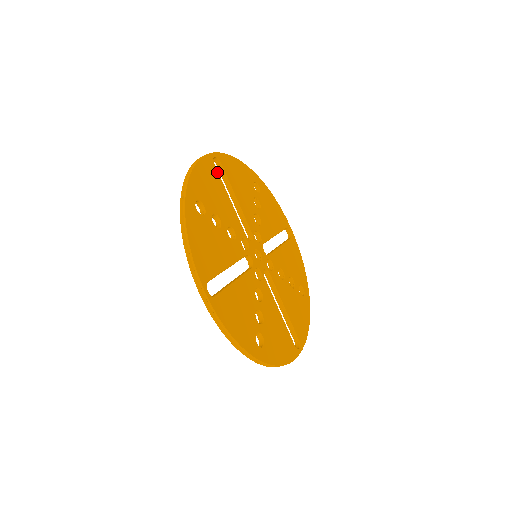
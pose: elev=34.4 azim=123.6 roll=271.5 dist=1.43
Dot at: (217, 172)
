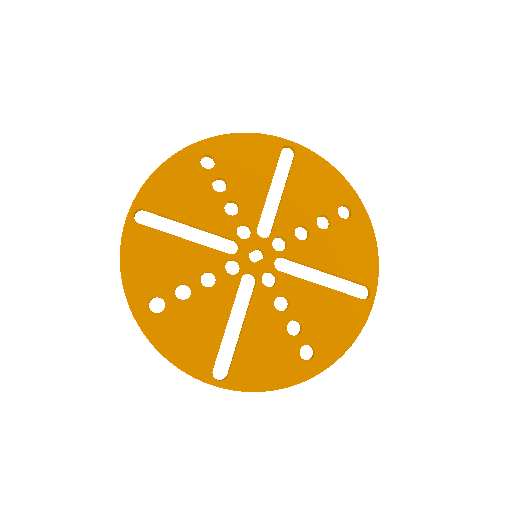
Dot at: (148, 229)
